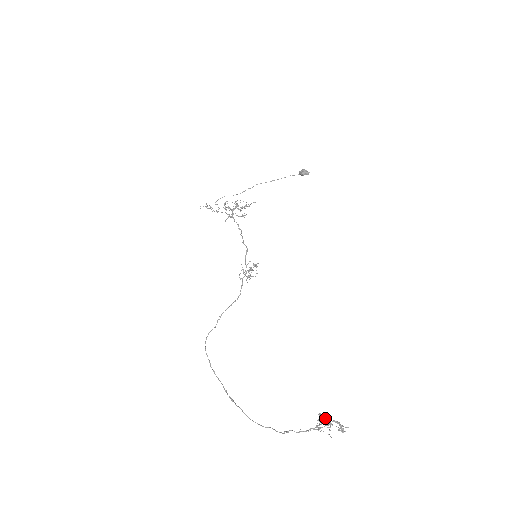
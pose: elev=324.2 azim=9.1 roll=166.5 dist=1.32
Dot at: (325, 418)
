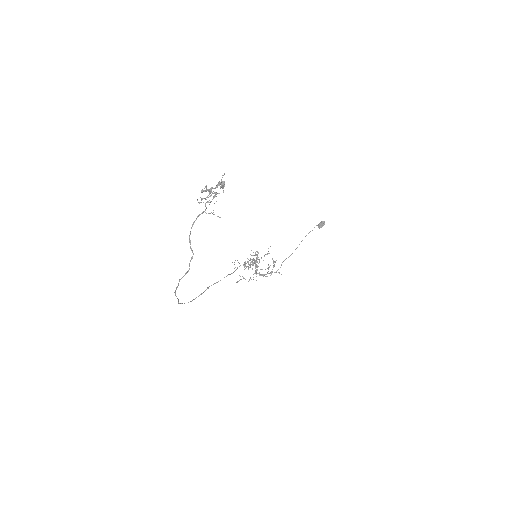
Dot at: (208, 190)
